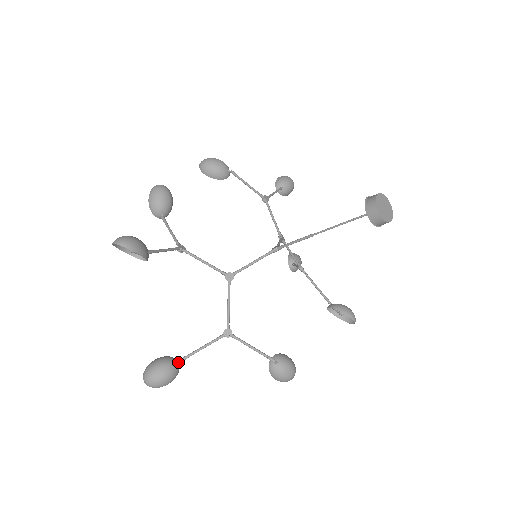
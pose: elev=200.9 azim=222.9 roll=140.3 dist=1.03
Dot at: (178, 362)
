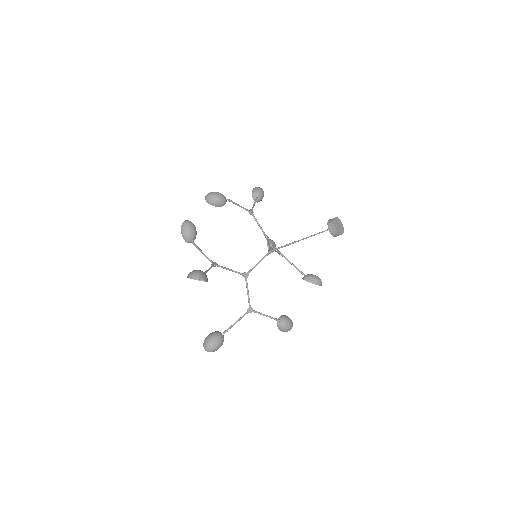
Dot at: occluded
